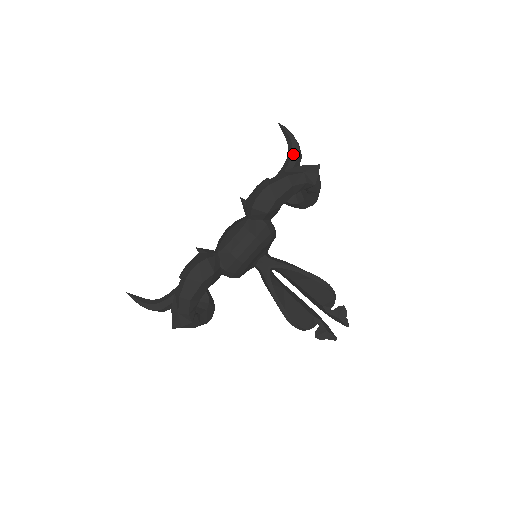
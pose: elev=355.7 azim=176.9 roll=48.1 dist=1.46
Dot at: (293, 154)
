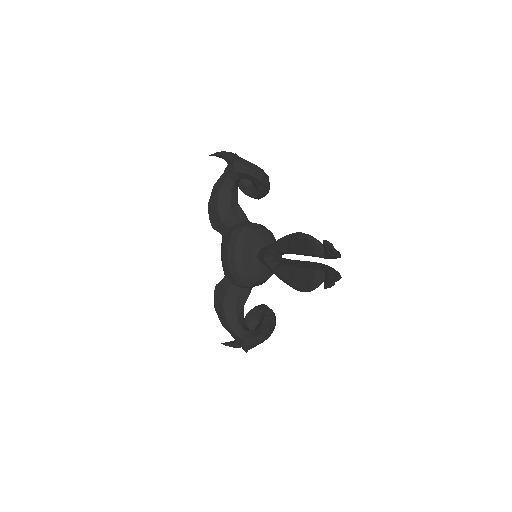
Dot at: occluded
